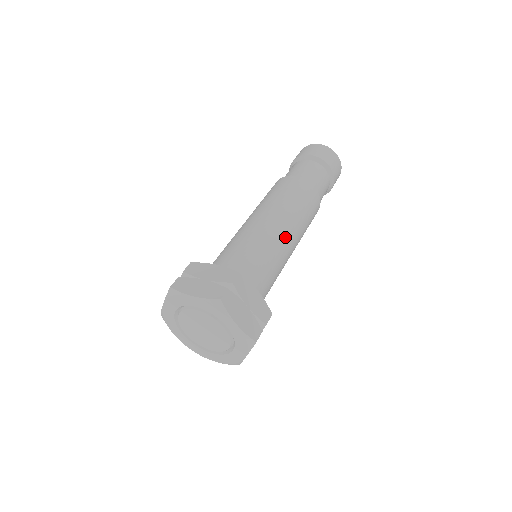
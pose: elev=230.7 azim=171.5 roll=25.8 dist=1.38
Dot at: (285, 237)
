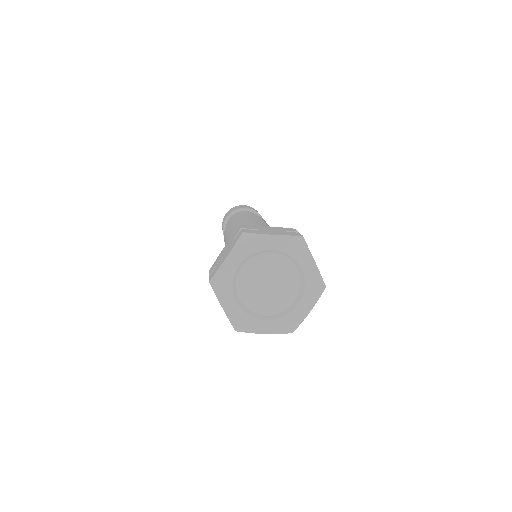
Dot at: occluded
